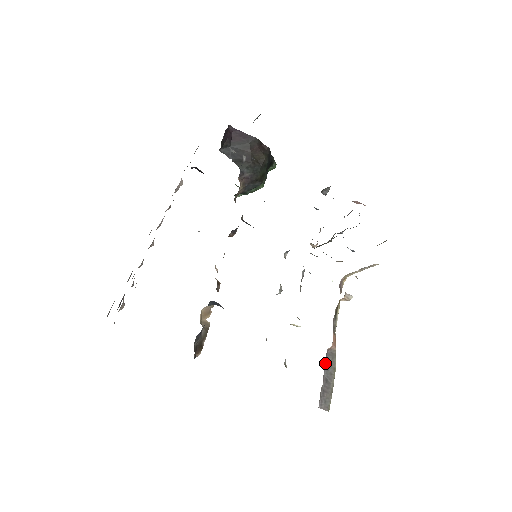
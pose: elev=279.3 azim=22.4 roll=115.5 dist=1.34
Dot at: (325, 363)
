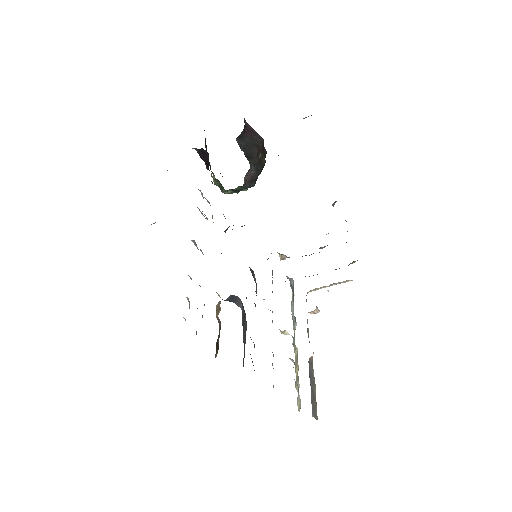
Dot at: (309, 372)
